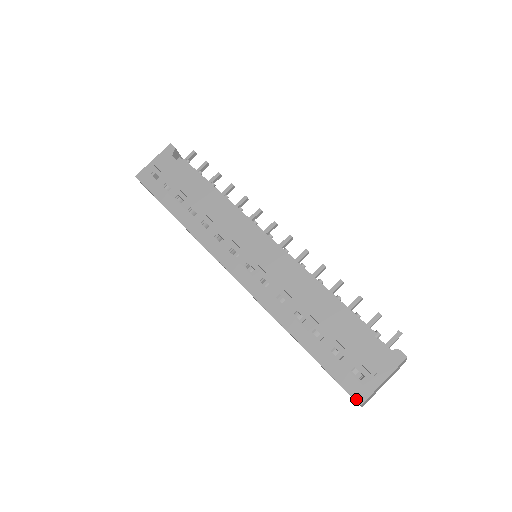
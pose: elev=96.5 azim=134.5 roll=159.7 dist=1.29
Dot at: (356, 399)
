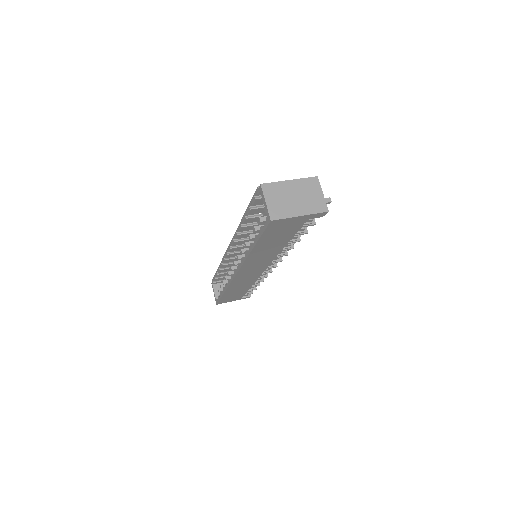
Dot at: (260, 187)
